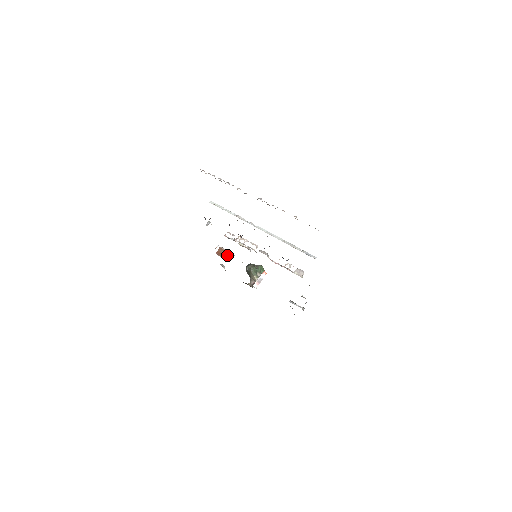
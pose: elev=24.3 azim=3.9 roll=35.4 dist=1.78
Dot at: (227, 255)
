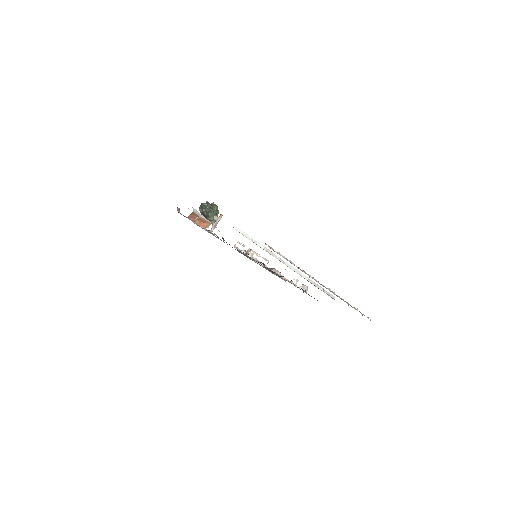
Dot at: (202, 222)
